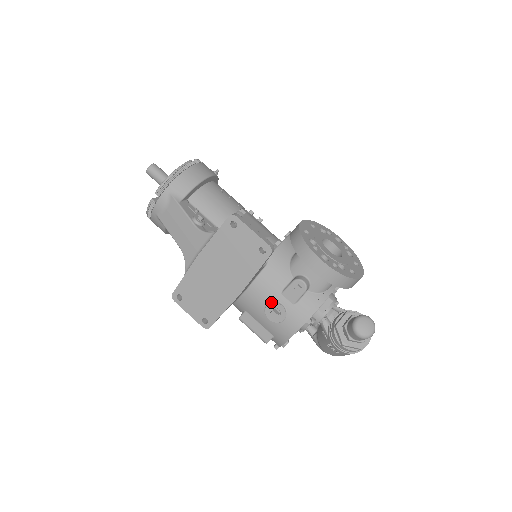
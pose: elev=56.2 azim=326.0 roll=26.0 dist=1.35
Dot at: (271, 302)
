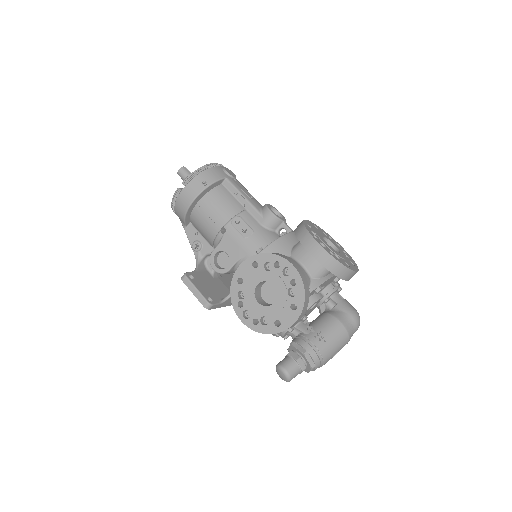
Dot at: occluded
